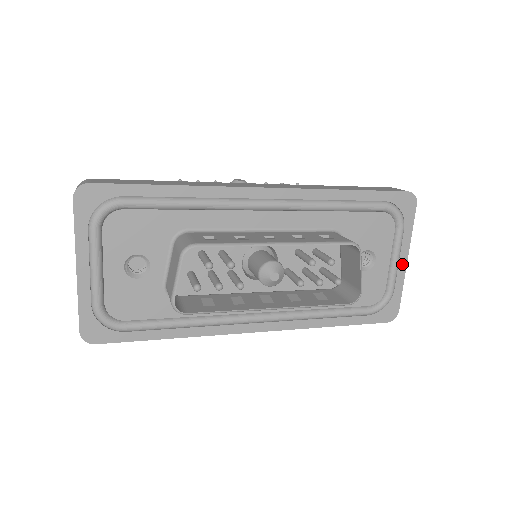
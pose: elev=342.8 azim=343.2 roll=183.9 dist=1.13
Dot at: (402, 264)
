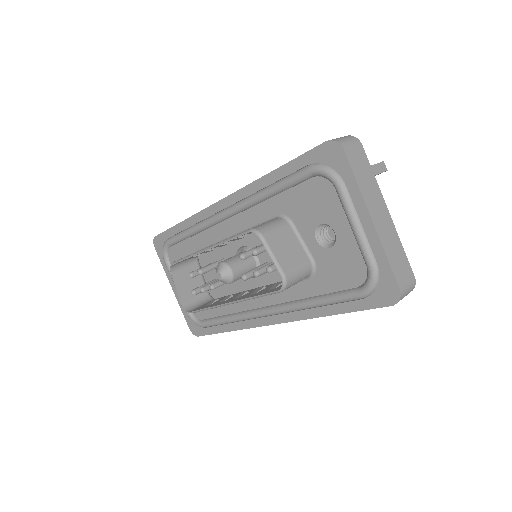
Dot at: (368, 228)
